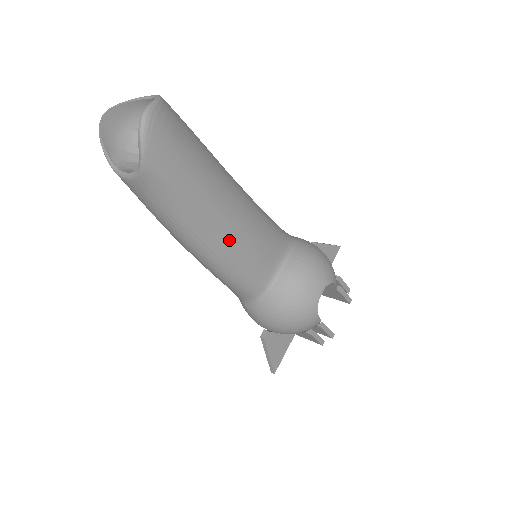
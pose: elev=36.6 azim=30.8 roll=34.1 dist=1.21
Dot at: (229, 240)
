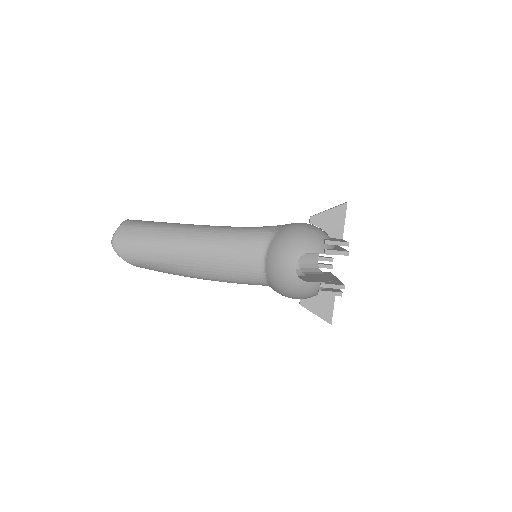
Dot at: (208, 266)
